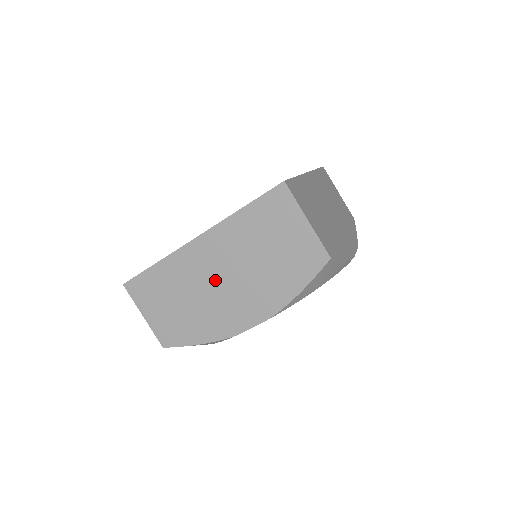
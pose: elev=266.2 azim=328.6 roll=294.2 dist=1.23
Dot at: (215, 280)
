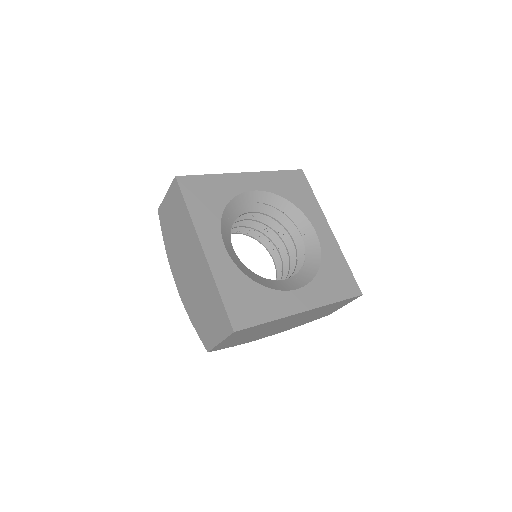
Dot at: (283, 325)
